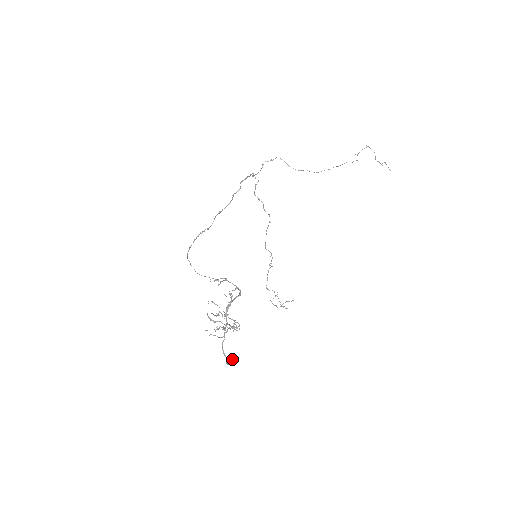
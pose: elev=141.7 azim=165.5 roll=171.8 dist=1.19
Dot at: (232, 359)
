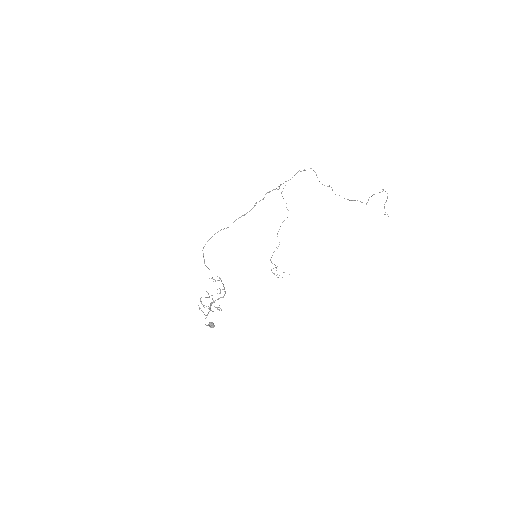
Dot at: (212, 324)
